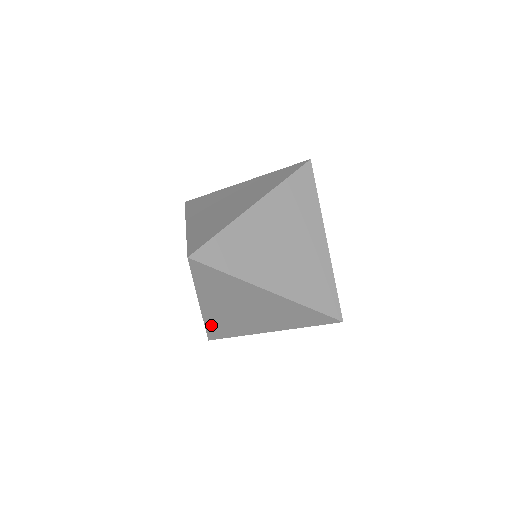
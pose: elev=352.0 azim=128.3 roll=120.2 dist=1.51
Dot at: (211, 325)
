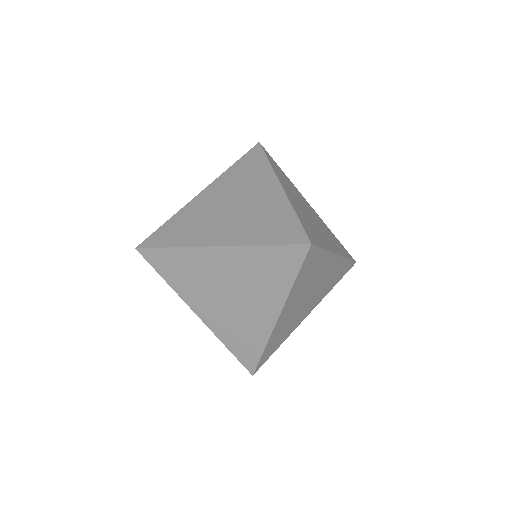
Dot at: occluded
